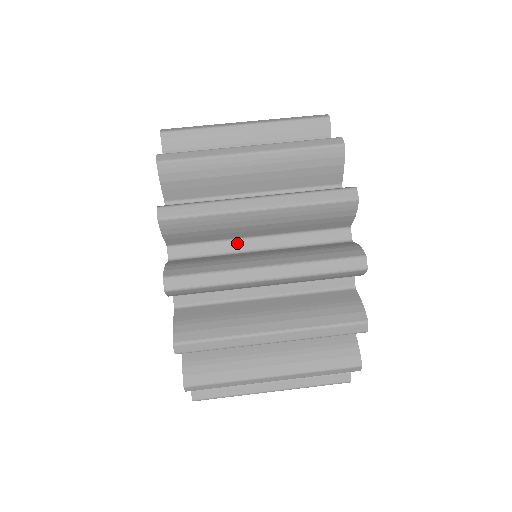
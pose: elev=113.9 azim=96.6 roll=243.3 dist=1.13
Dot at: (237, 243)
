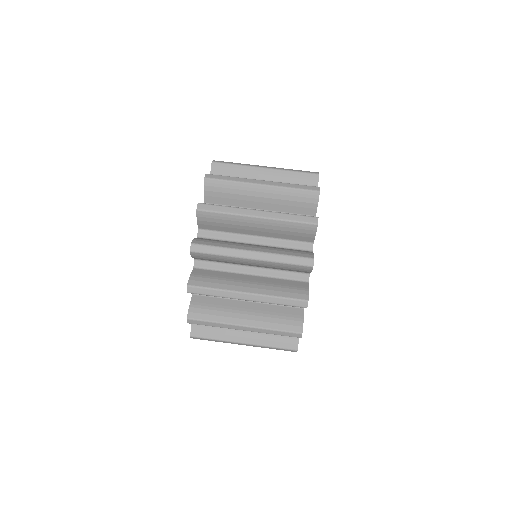
Dot at: occluded
